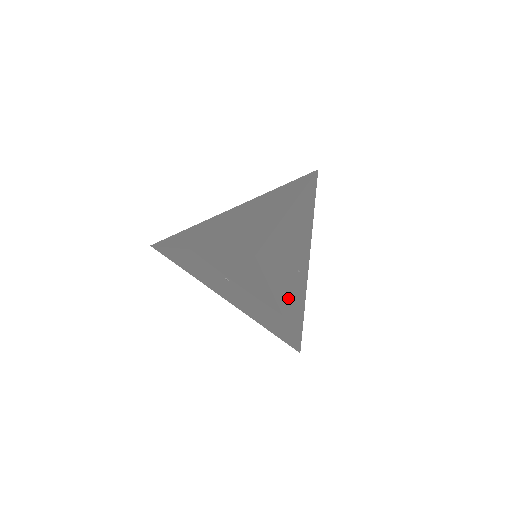
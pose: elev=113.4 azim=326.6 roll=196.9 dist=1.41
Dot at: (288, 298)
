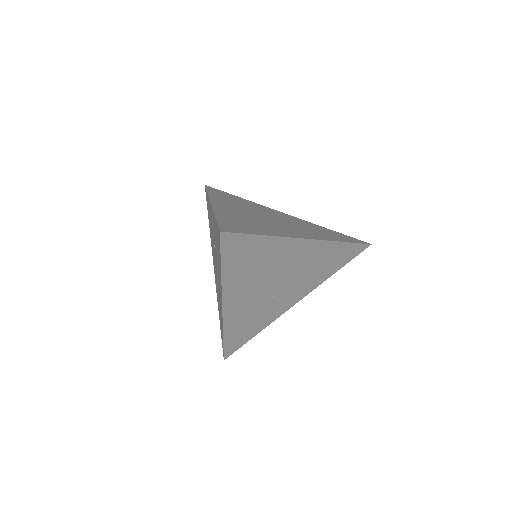
Dot at: (241, 304)
